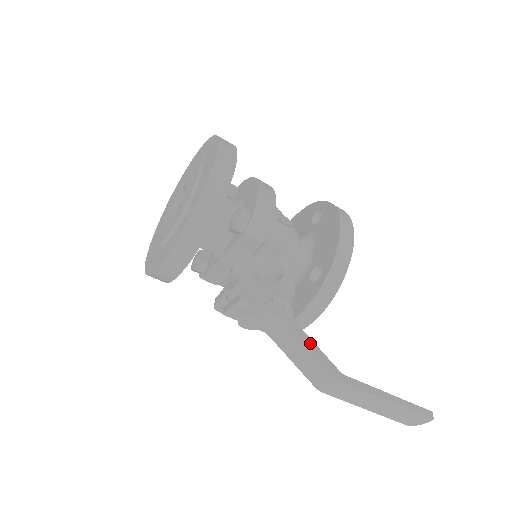
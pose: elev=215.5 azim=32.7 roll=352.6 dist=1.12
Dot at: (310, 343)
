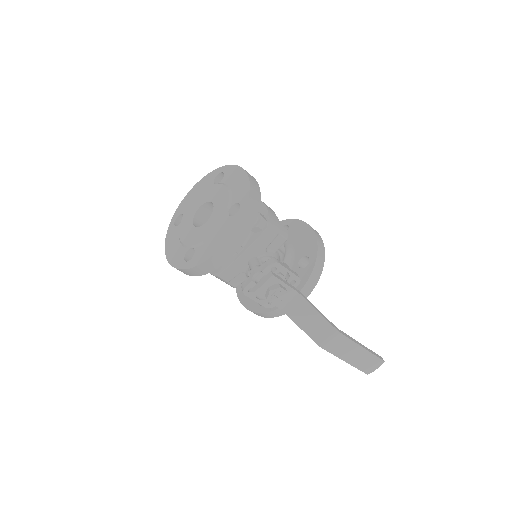
Dot at: (315, 307)
